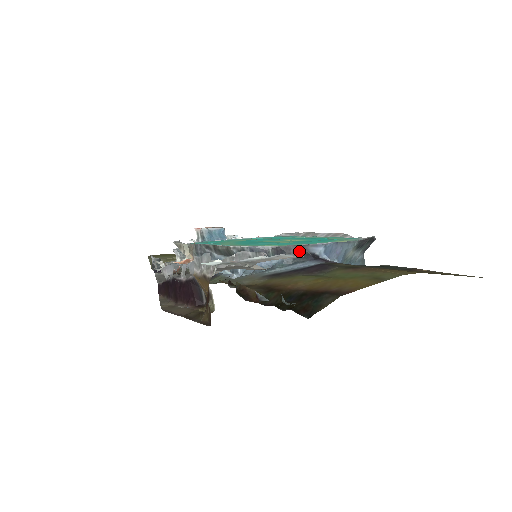
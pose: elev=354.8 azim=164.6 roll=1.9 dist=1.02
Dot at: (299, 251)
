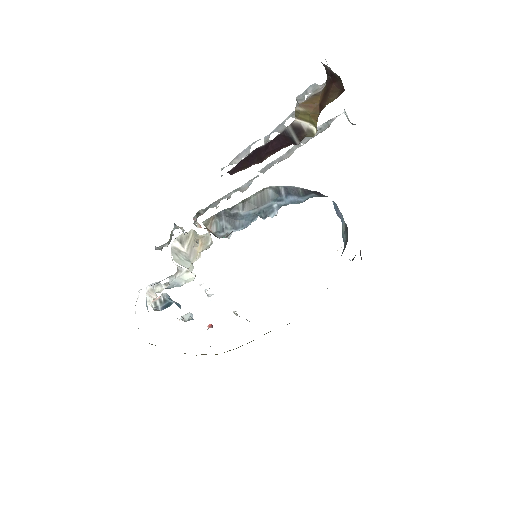
Dot at: (320, 194)
